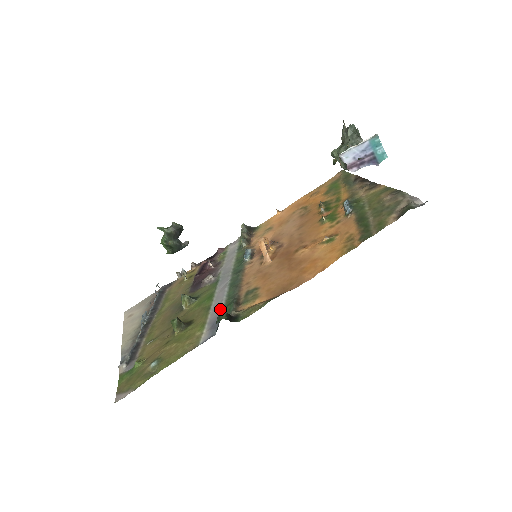
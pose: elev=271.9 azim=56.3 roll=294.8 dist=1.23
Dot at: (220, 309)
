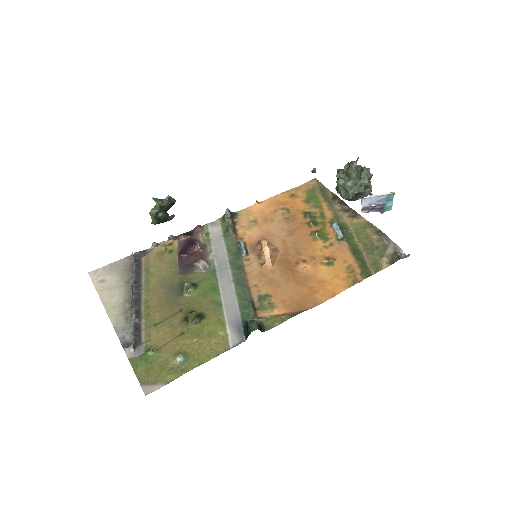
Dot at: (237, 310)
